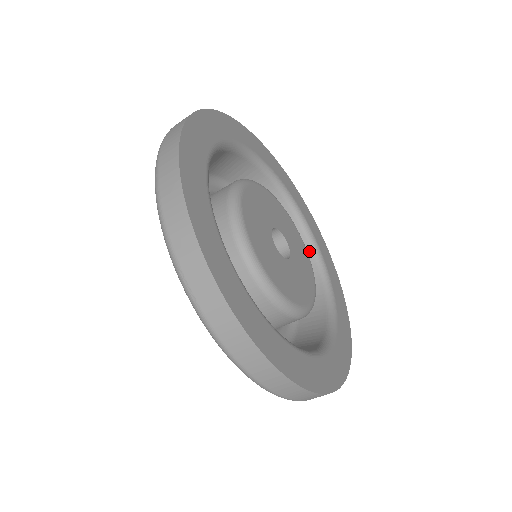
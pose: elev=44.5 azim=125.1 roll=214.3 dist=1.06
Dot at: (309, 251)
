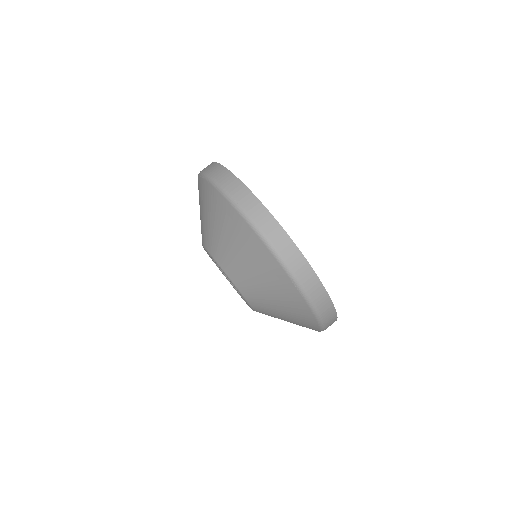
Dot at: occluded
